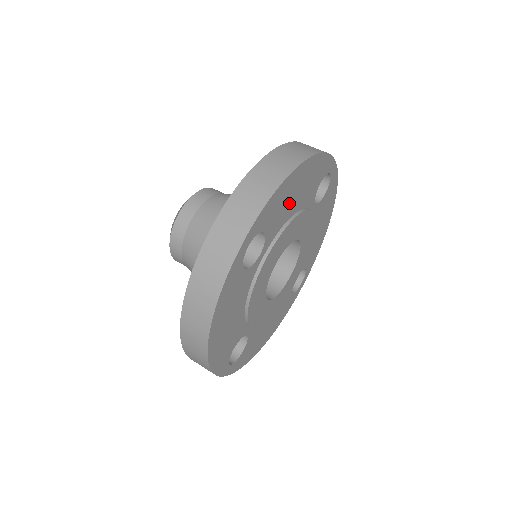
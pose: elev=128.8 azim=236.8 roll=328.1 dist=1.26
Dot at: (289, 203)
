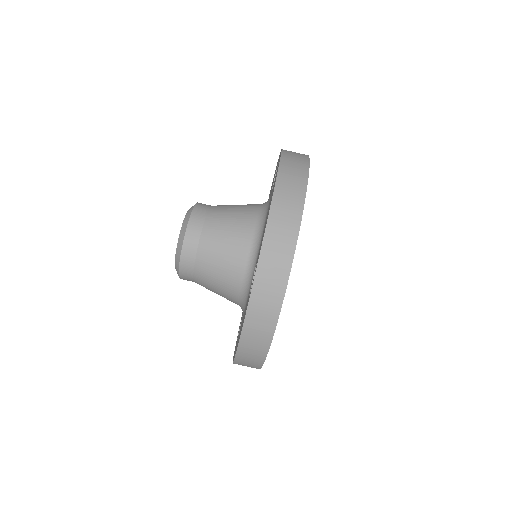
Dot at: occluded
